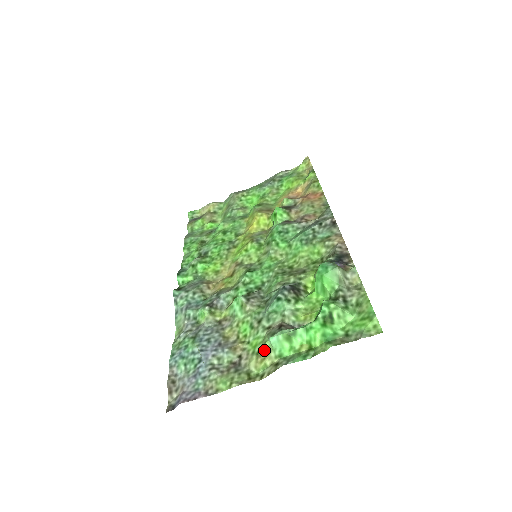
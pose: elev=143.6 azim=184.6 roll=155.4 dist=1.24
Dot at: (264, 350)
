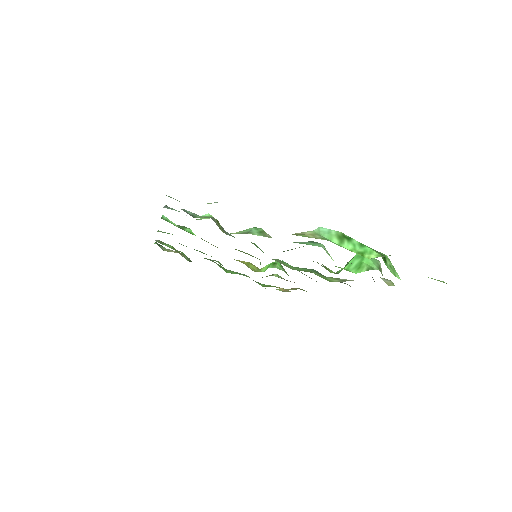
Dot at: (305, 233)
